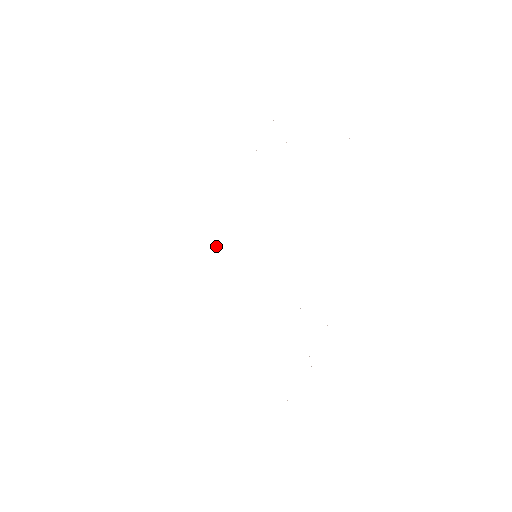
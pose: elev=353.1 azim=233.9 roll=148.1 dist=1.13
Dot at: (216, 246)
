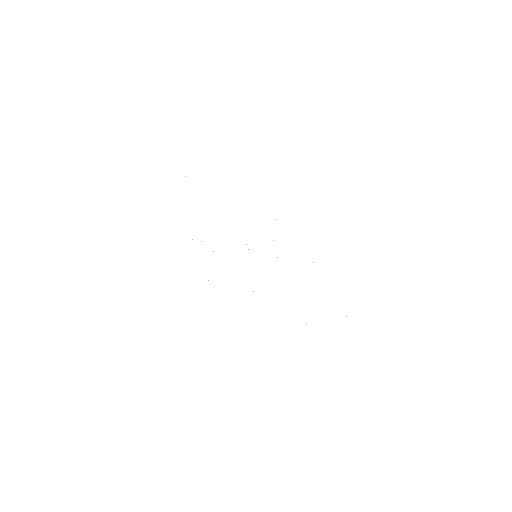
Dot at: occluded
